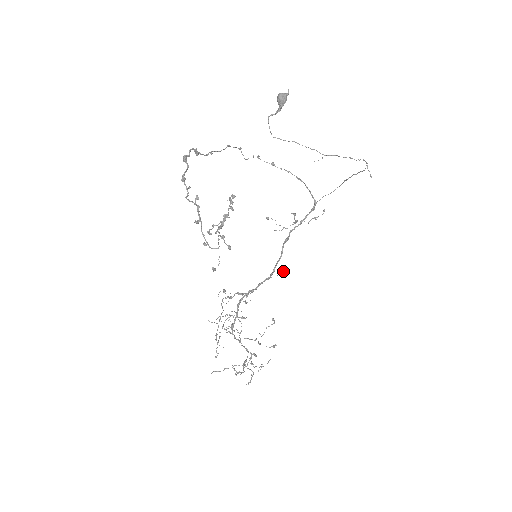
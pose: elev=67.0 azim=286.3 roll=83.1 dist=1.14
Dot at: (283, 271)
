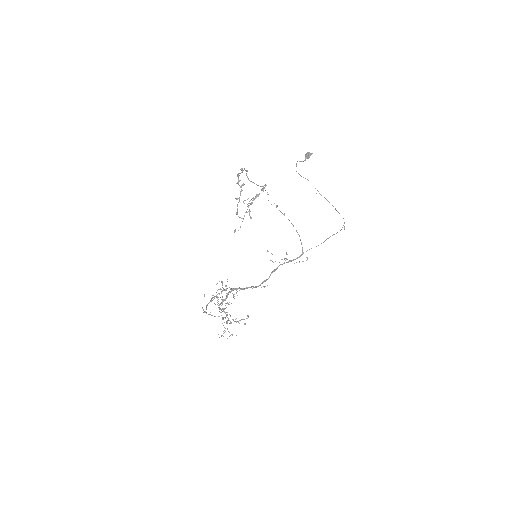
Dot at: (267, 285)
